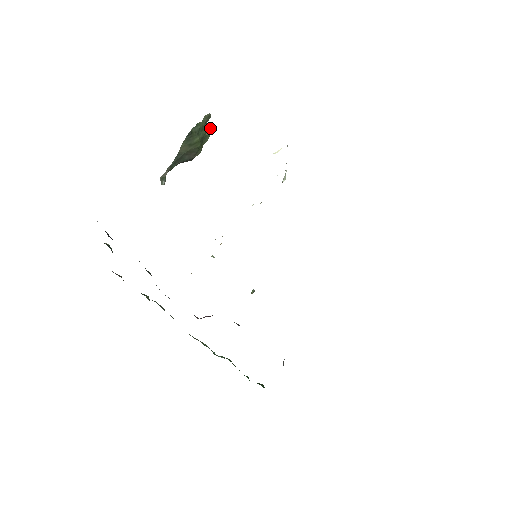
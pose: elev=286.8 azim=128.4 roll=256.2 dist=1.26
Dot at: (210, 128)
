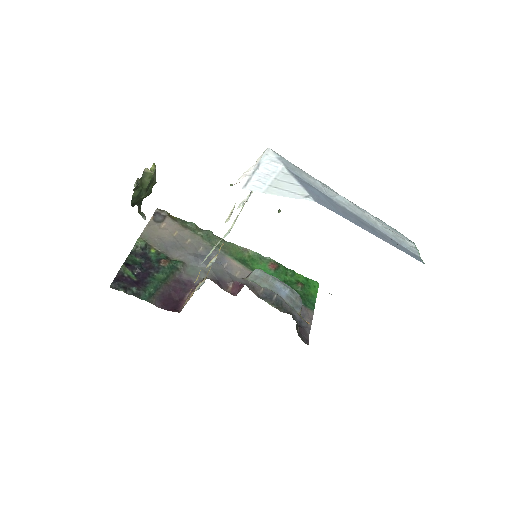
Dot at: (147, 172)
